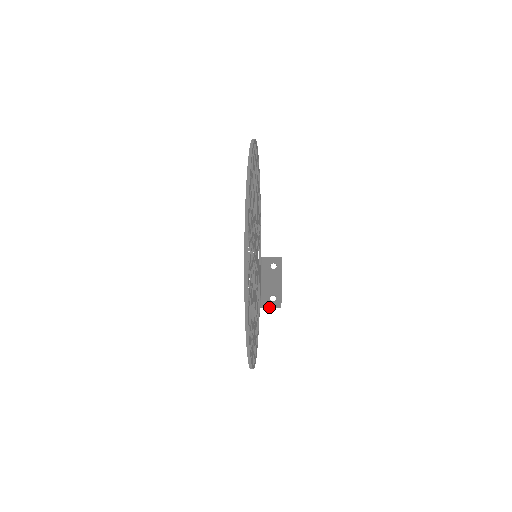
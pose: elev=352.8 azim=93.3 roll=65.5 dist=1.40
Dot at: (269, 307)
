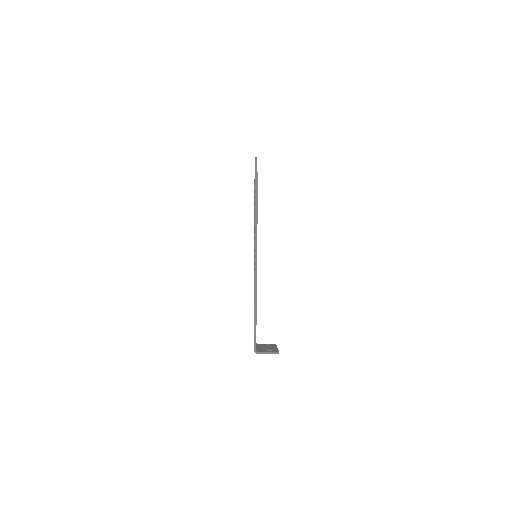
Dot at: (265, 352)
